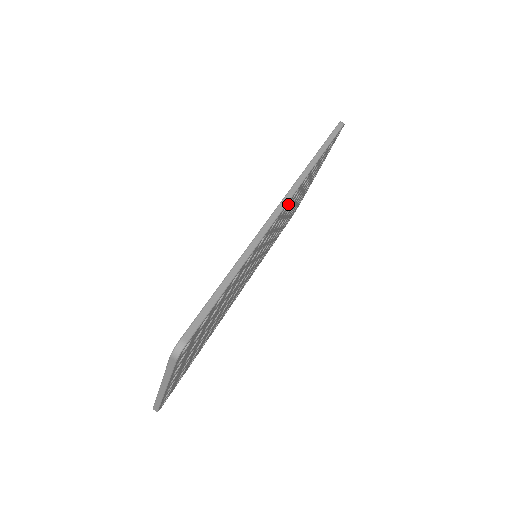
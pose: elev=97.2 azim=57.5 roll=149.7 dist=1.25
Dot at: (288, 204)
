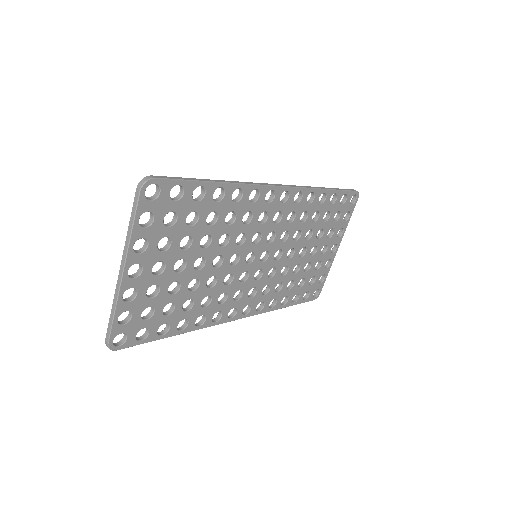
Dot at: (289, 198)
